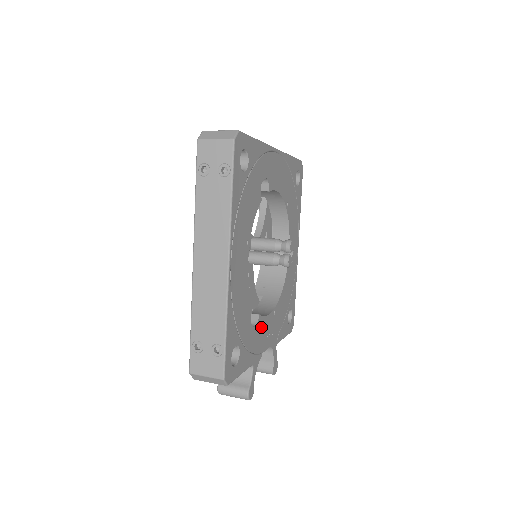
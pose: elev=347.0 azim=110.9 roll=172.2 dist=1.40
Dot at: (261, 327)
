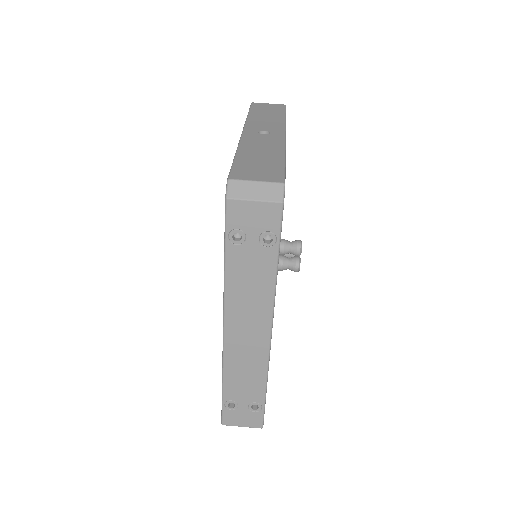
Dot at: occluded
